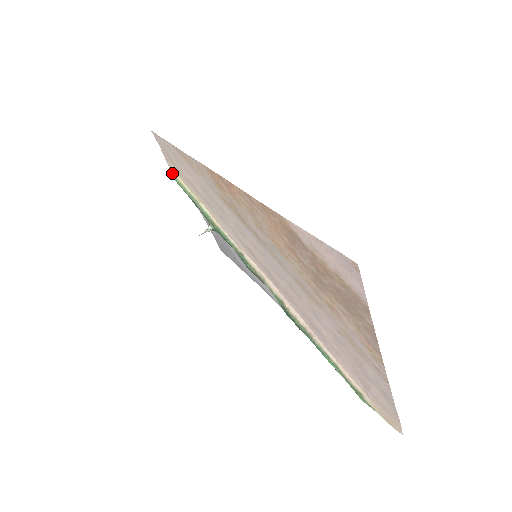
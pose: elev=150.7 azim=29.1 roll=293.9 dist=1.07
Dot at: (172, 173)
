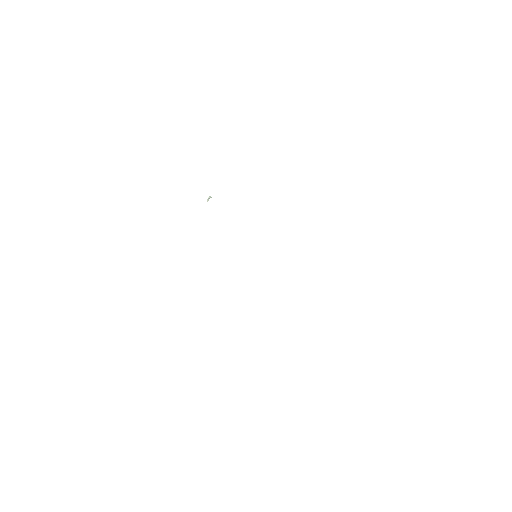
Dot at: occluded
